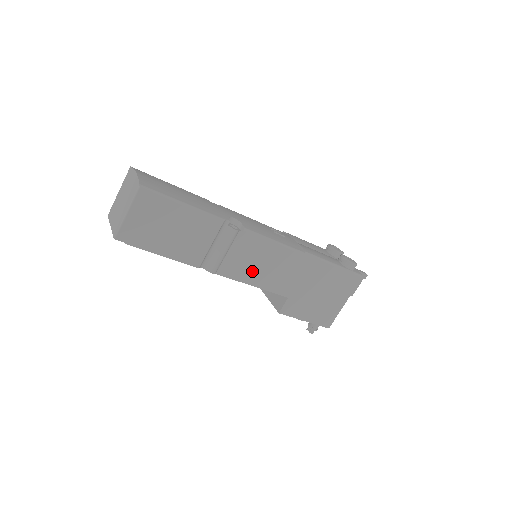
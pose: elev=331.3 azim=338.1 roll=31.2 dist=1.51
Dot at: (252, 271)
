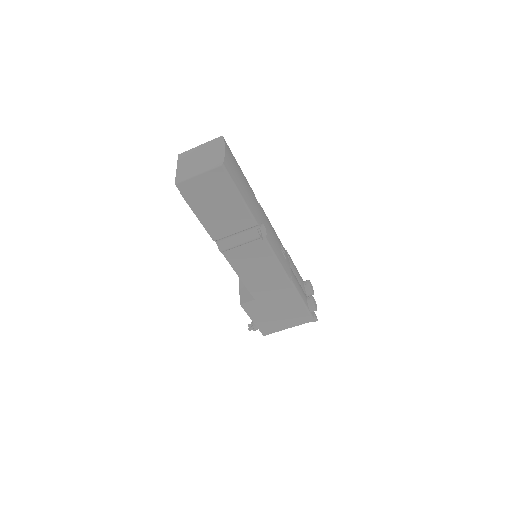
Dot at: (247, 267)
